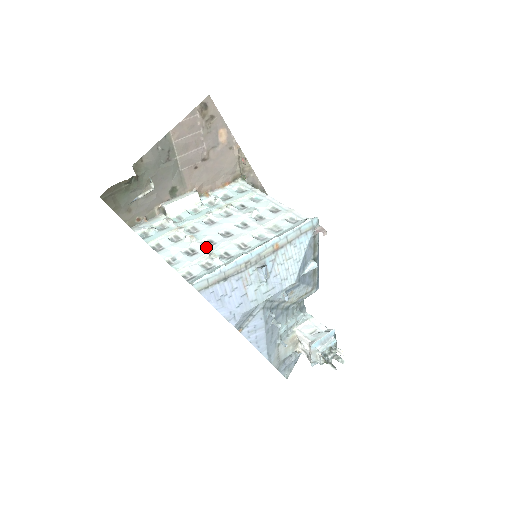
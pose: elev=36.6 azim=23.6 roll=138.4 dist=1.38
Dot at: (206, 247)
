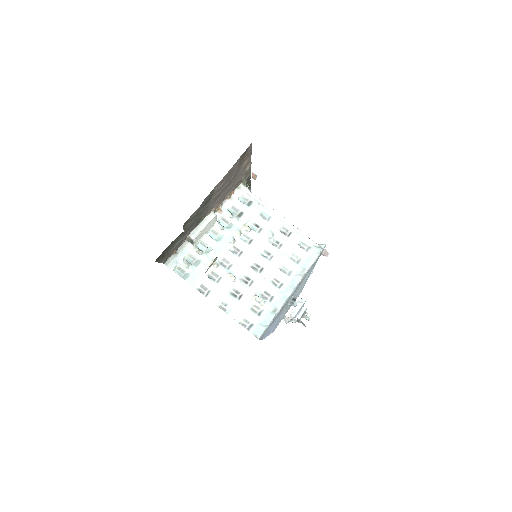
Dot at: (247, 287)
